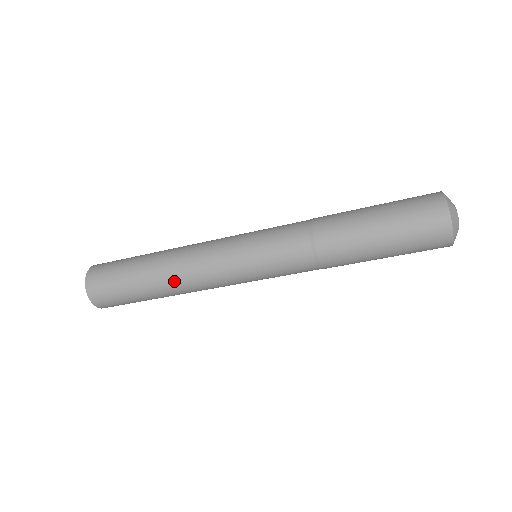
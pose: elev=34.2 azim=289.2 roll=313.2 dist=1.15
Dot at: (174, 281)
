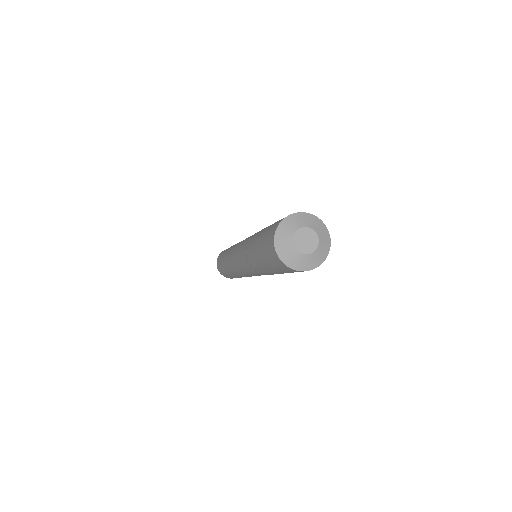
Dot at: (226, 260)
